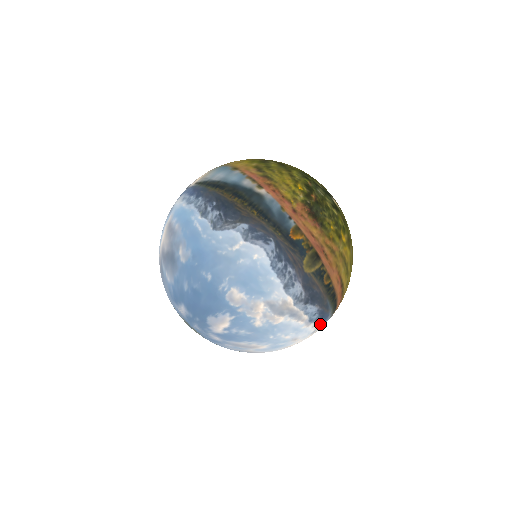
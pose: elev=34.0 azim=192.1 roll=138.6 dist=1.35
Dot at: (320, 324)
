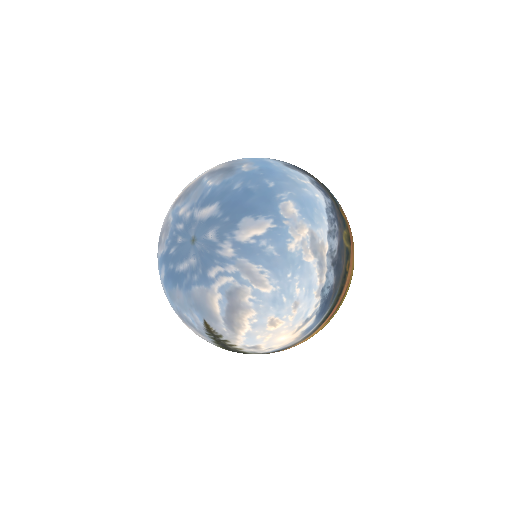
Dot at: (317, 314)
